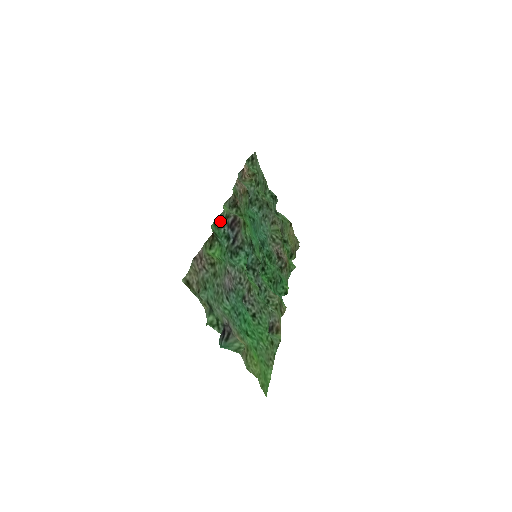
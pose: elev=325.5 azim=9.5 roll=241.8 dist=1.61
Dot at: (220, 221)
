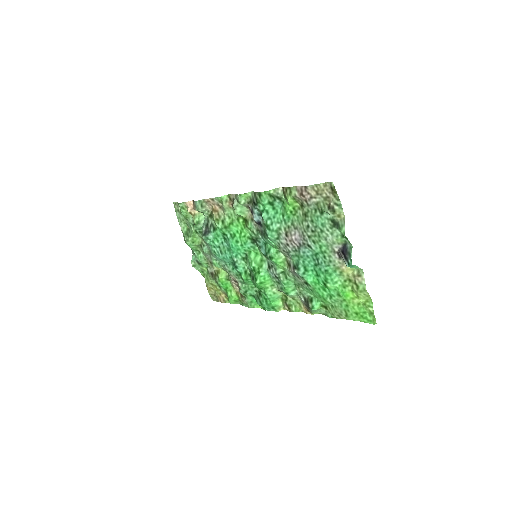
Dot at: (254, 199)
